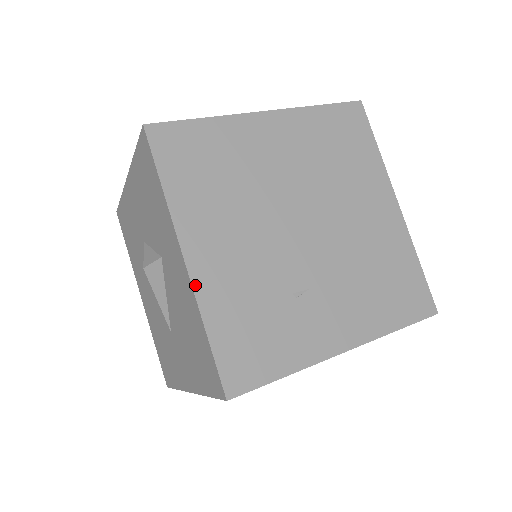
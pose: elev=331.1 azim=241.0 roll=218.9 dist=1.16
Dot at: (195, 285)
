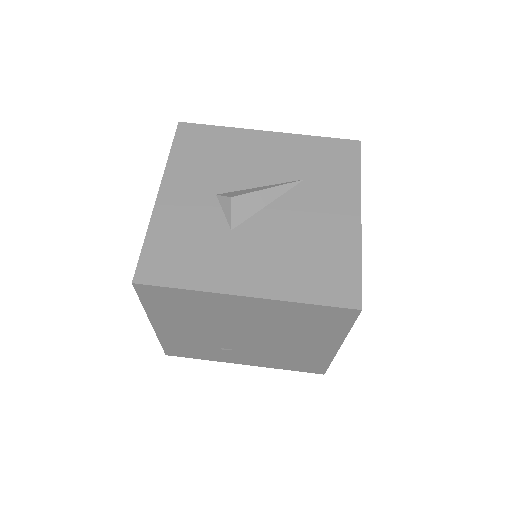
Dot at: (157, 333)
